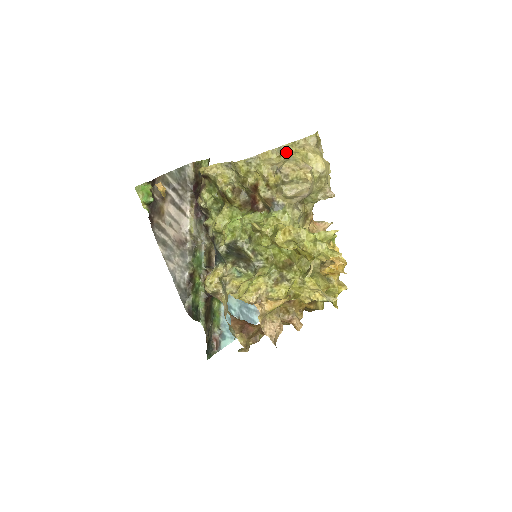
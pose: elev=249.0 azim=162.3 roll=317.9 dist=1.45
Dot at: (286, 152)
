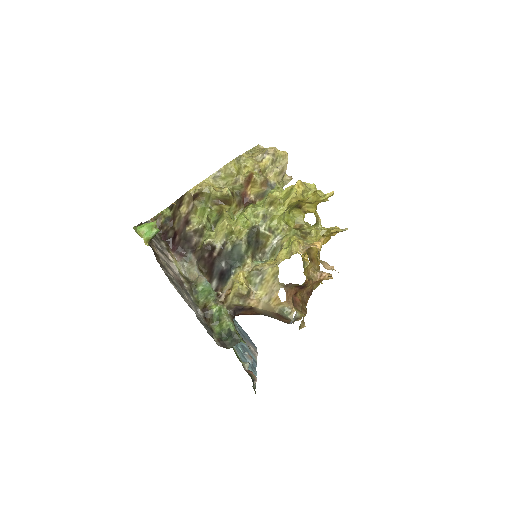
Dot at: (254, 152)
